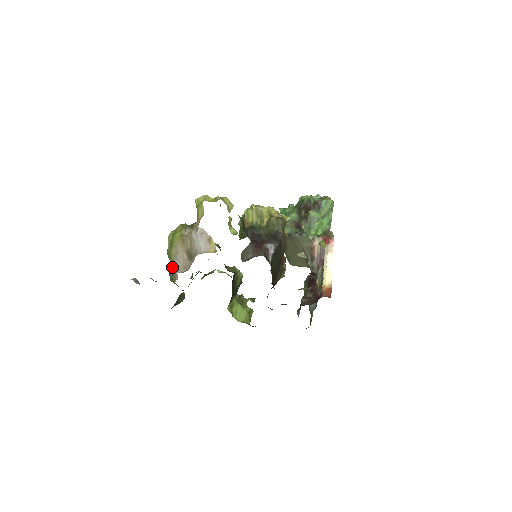
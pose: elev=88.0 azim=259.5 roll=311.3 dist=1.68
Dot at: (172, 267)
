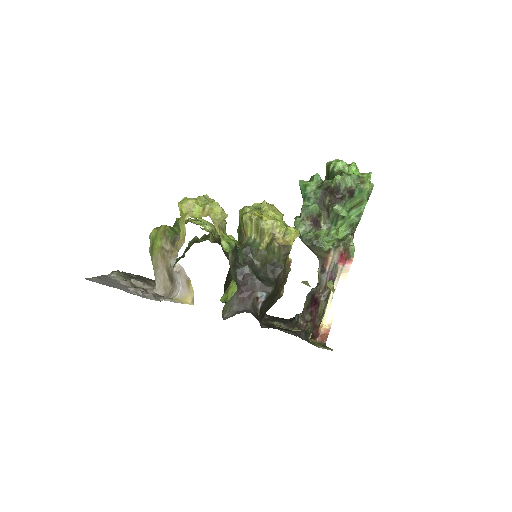
Dot at: occluded
